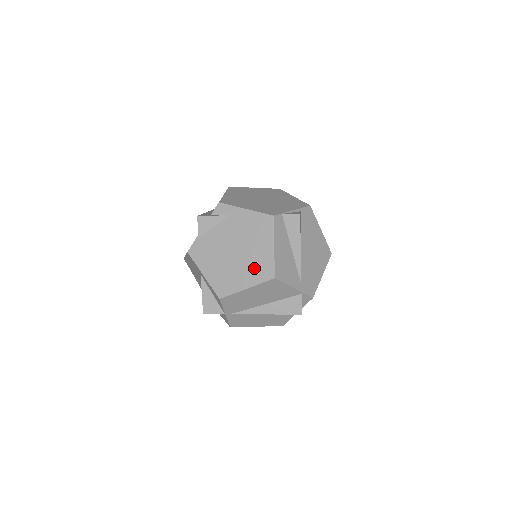
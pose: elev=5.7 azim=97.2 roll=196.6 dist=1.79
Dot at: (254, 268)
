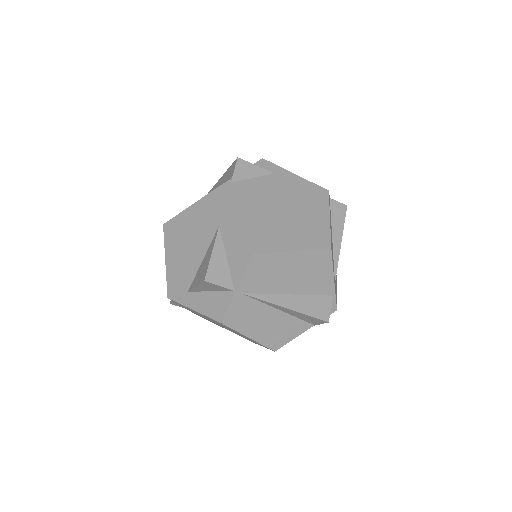
Dot at: (305, 232)
